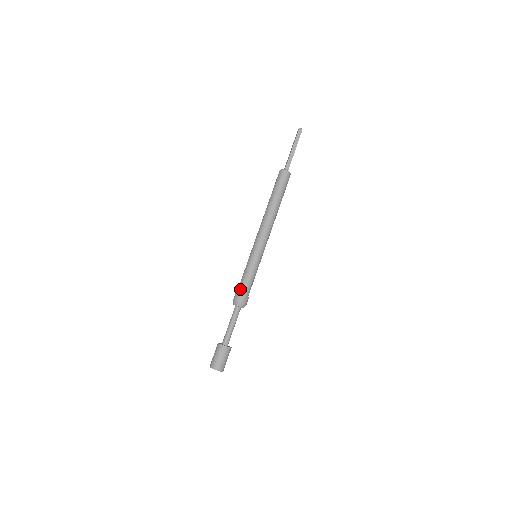
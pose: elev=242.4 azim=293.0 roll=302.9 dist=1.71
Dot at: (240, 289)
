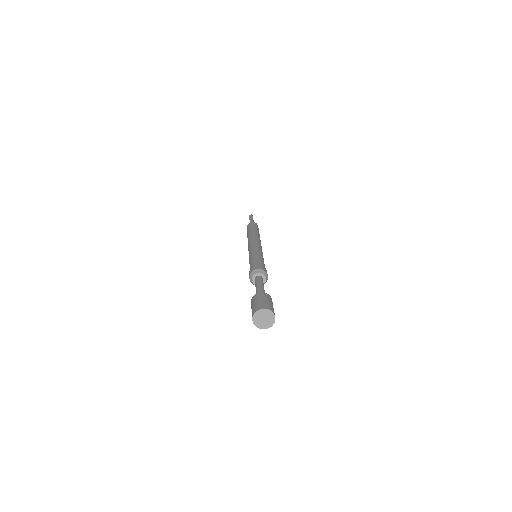
Dot at: (250, 268)
